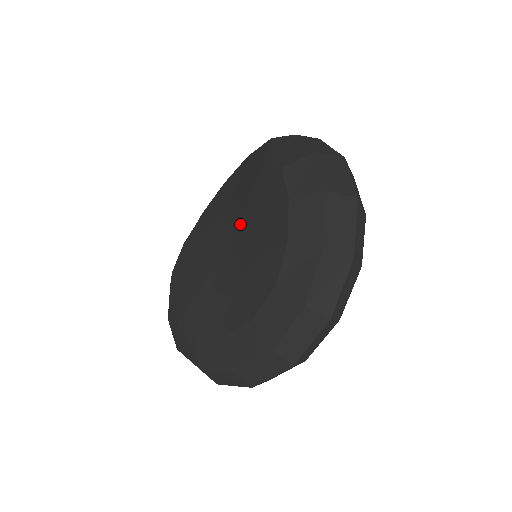
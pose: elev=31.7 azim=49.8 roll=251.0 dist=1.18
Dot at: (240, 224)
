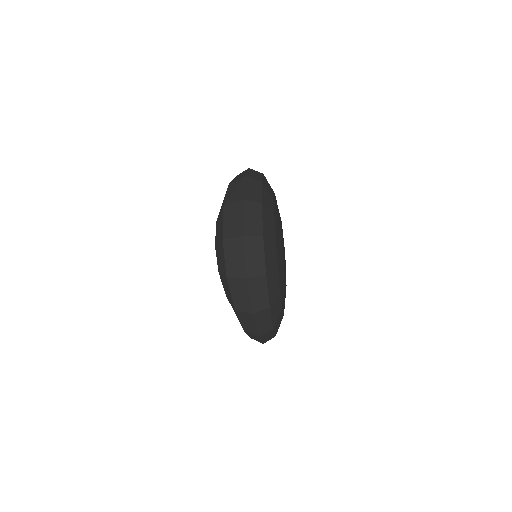
Dot at: occluded
